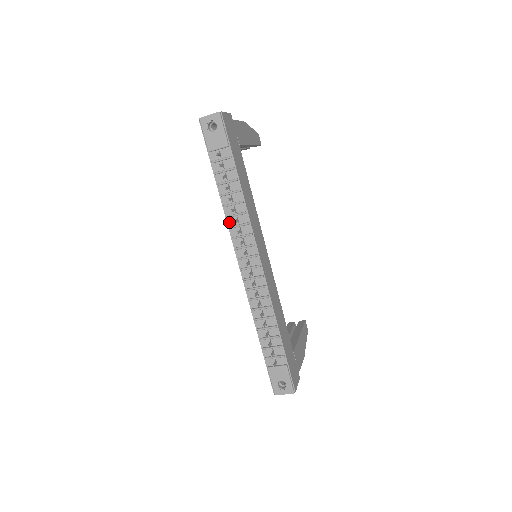
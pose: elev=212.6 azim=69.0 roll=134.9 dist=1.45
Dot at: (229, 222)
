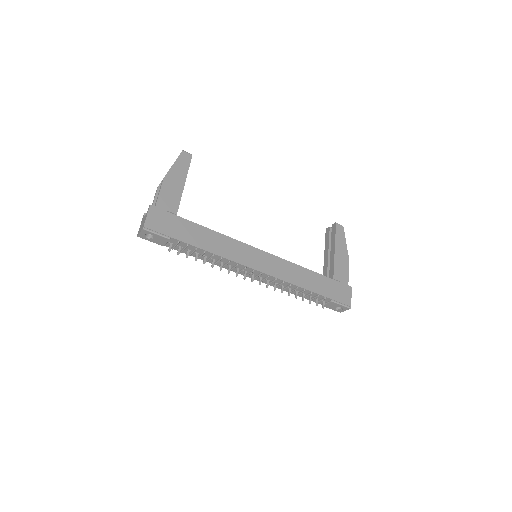
Dot at: (218, 265)
